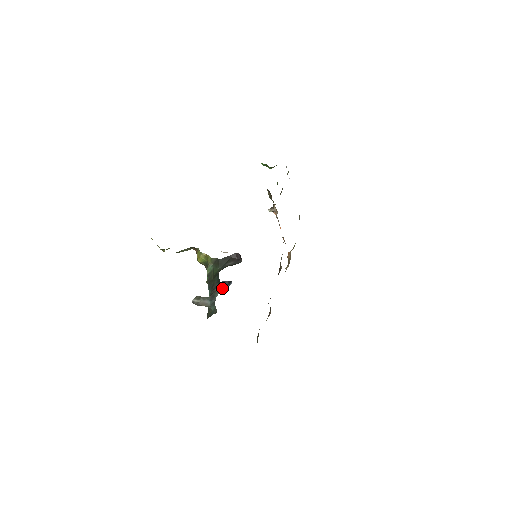
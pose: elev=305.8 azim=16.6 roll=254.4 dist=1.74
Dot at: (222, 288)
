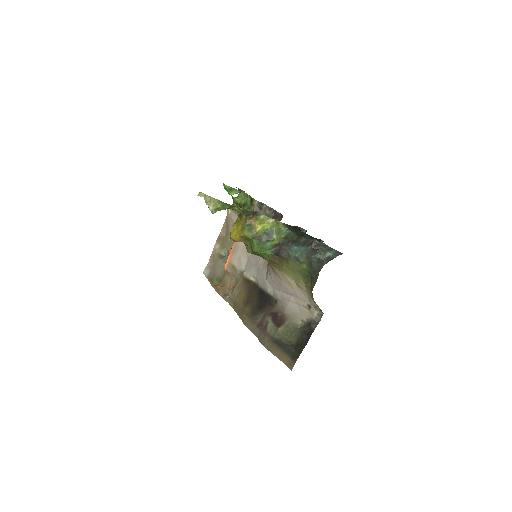
Dot at: (321, 242)
